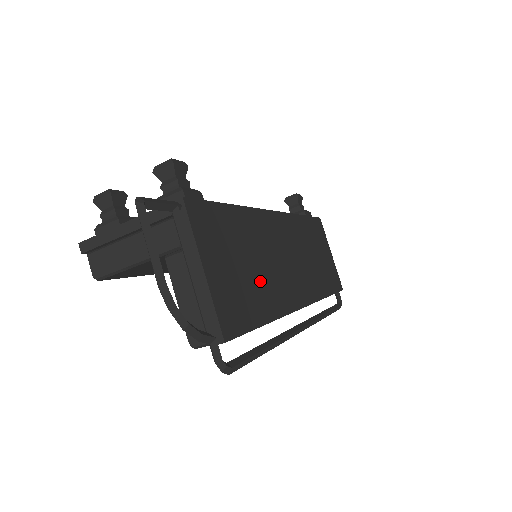
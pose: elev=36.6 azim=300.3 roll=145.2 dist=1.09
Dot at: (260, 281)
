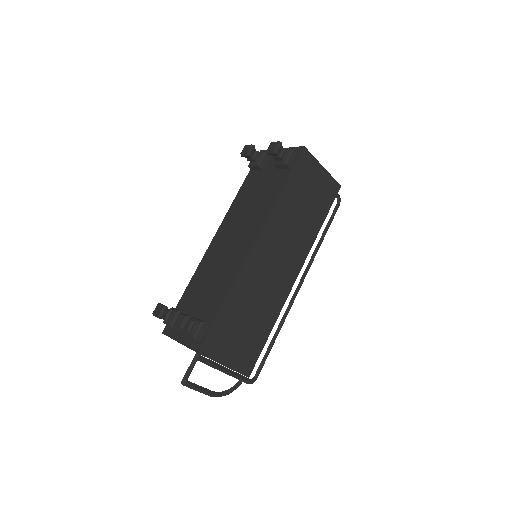
Dot at: (259, 317)
